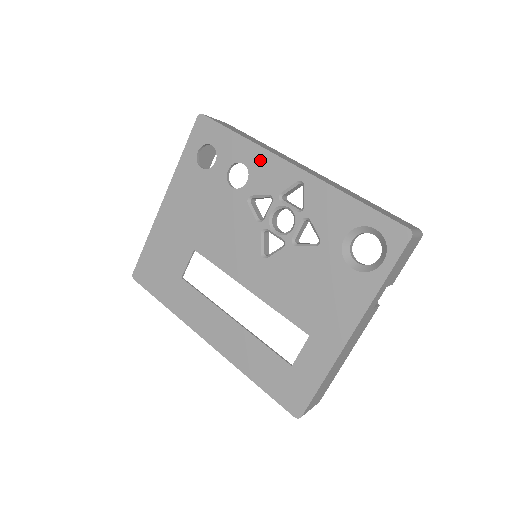
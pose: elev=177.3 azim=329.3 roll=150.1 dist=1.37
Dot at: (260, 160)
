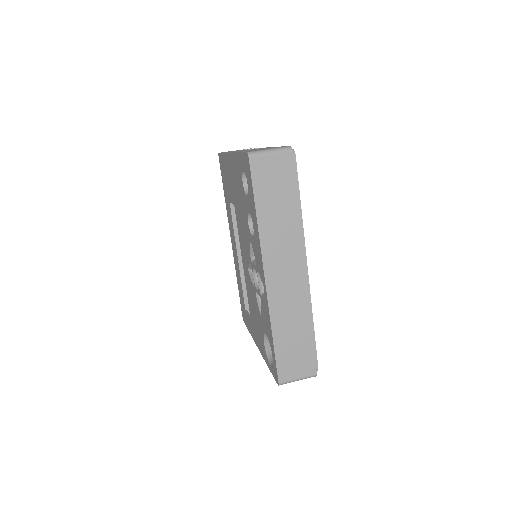
Dot at: (257, 243)
